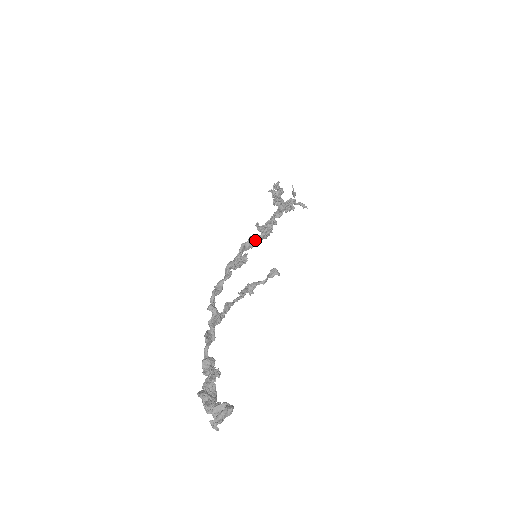
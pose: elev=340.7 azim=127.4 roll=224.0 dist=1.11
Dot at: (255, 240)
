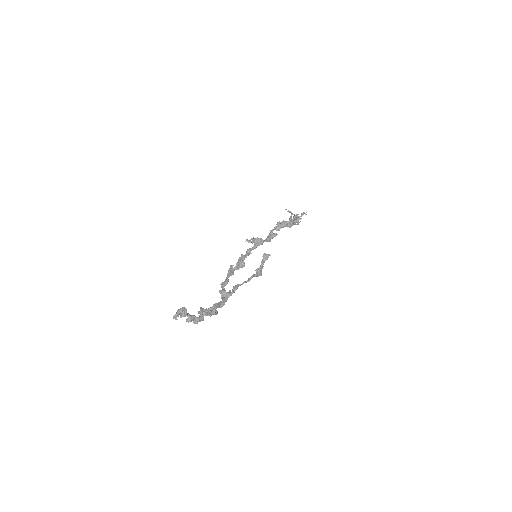
Dot at: (251, 249)
